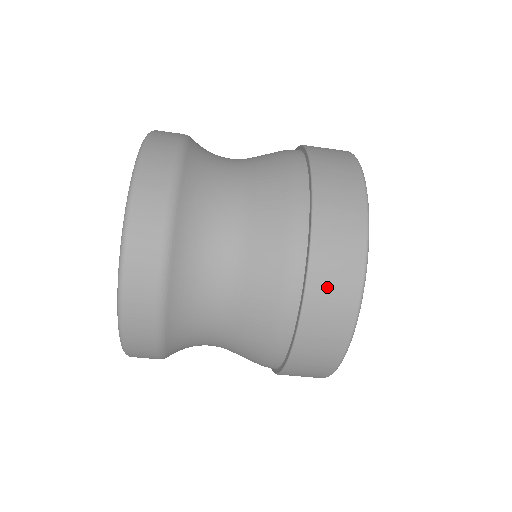
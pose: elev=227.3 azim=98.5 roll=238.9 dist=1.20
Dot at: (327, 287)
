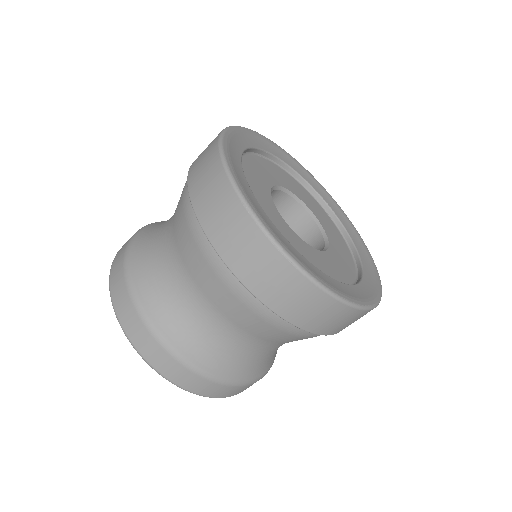
Dot at: (288, 302)
